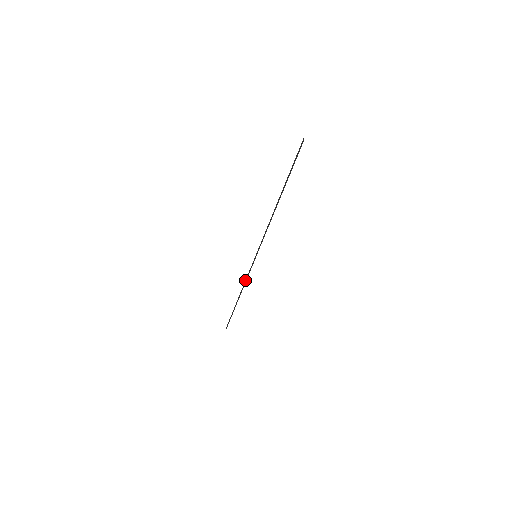
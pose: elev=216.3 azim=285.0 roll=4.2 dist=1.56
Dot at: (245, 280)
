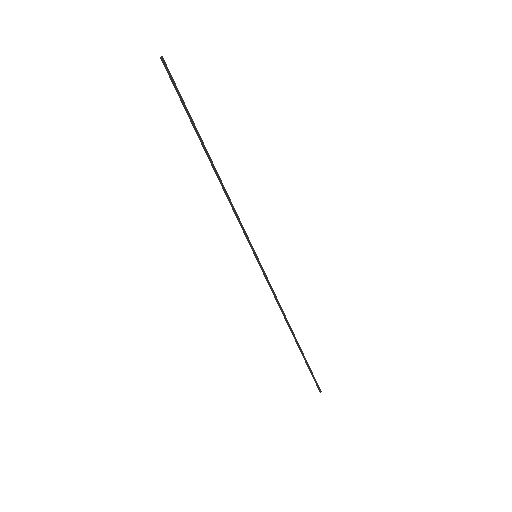
Dot at: (278, 301)
